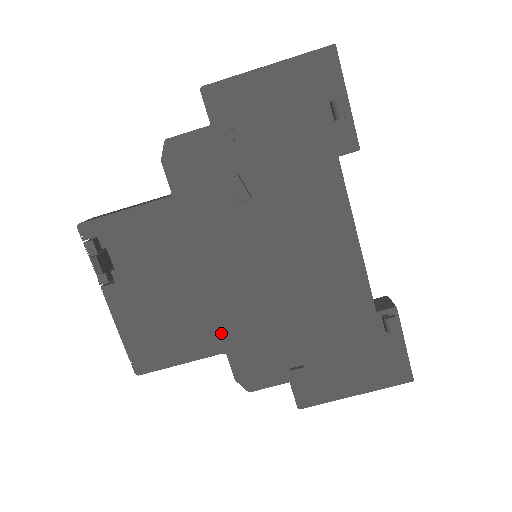
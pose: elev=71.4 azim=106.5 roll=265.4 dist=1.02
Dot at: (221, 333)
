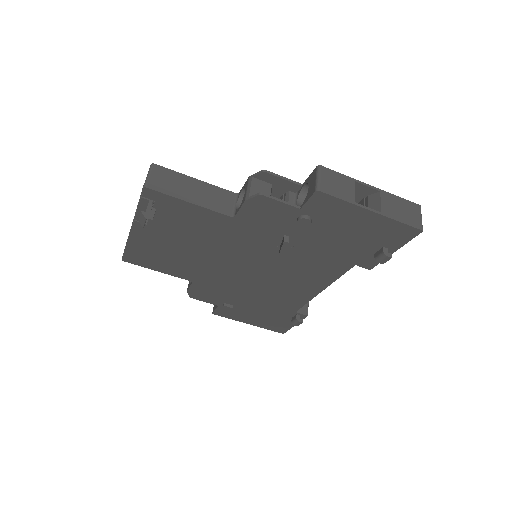
Dot at: (198, 275)
